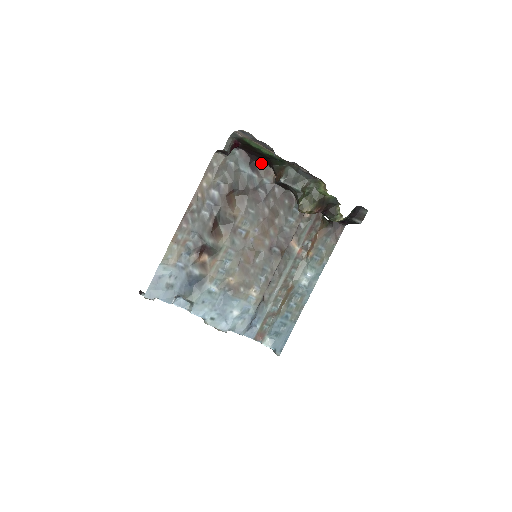
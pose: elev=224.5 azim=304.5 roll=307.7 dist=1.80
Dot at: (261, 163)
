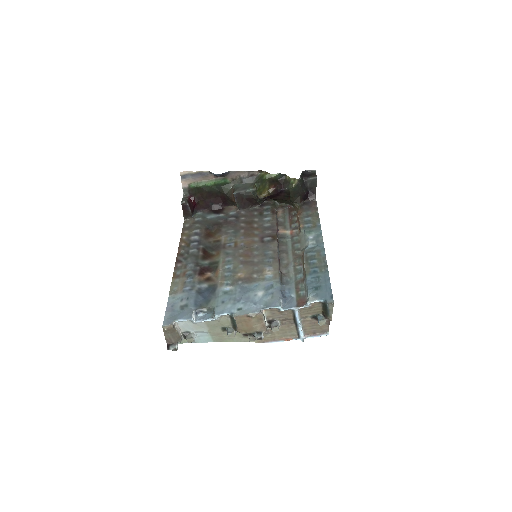
Dot at: (221, 208)
